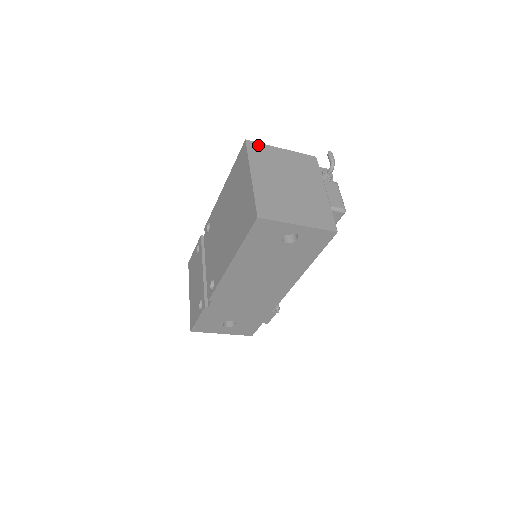
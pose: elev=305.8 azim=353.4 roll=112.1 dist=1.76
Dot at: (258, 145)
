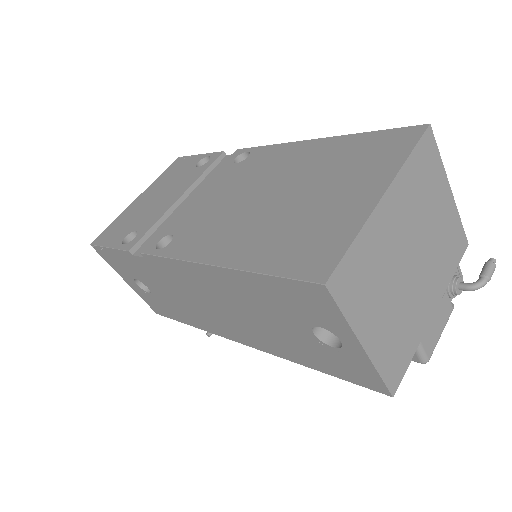
Dot at: (434, 151)
